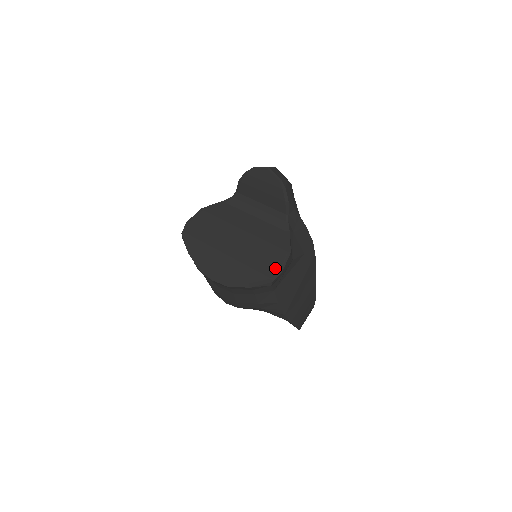
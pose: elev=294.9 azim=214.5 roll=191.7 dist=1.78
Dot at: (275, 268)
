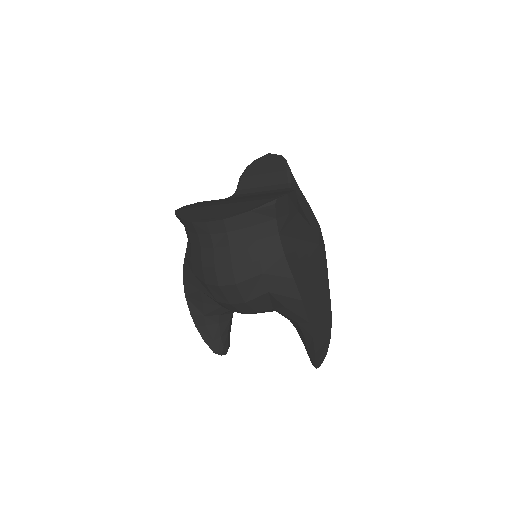
Dot at: (279, 194)
